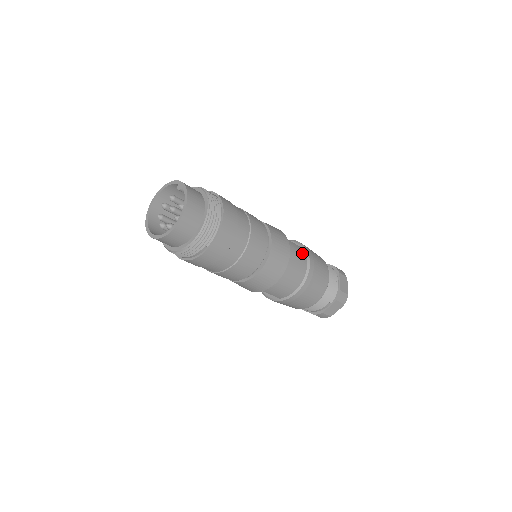
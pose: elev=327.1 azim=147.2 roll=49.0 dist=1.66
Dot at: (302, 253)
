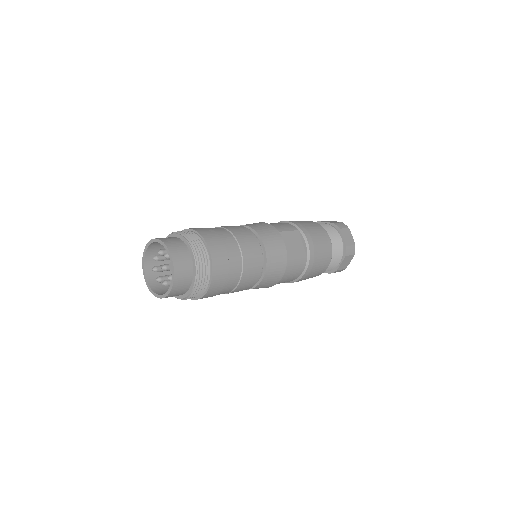
Dot at: (301, 267)
